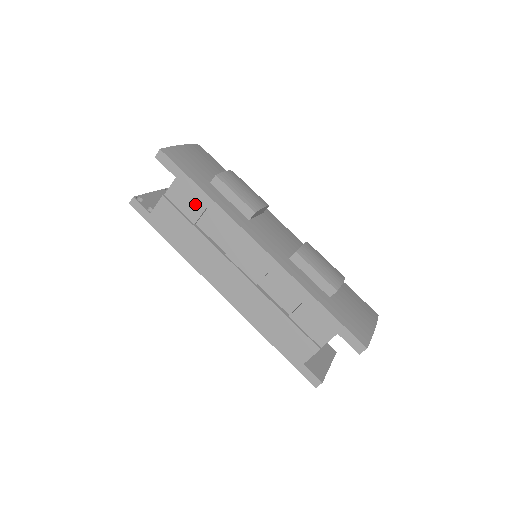
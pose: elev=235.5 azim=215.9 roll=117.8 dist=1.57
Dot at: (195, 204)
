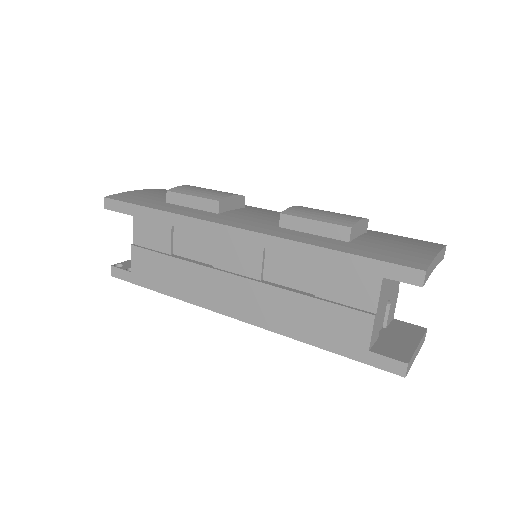
Dot at: (160, 232)
